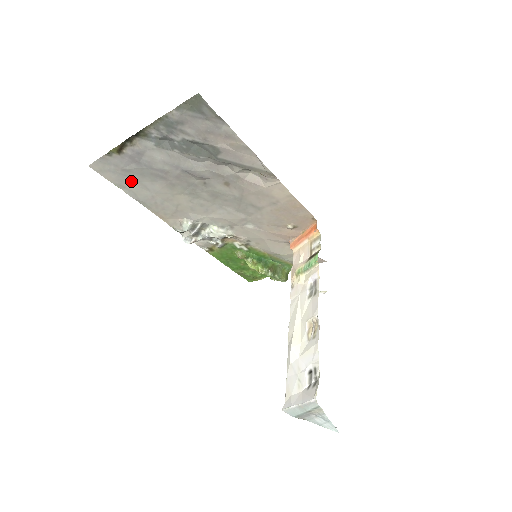
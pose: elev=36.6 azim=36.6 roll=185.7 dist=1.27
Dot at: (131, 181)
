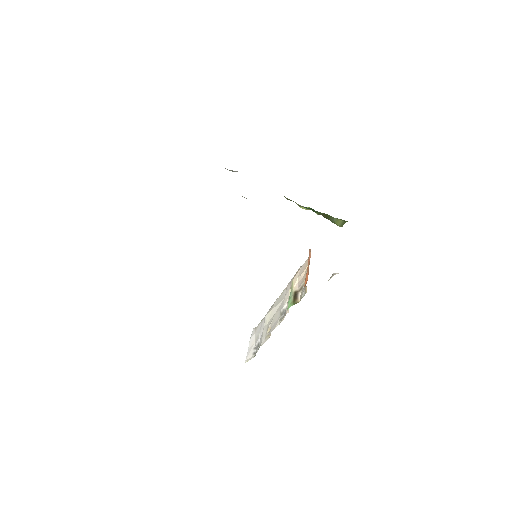
Dot at: occluded
